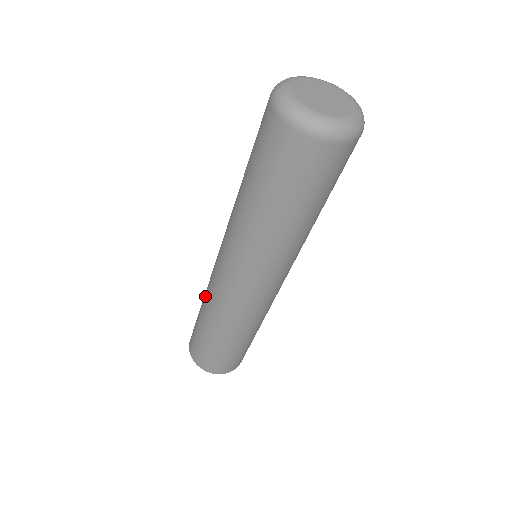
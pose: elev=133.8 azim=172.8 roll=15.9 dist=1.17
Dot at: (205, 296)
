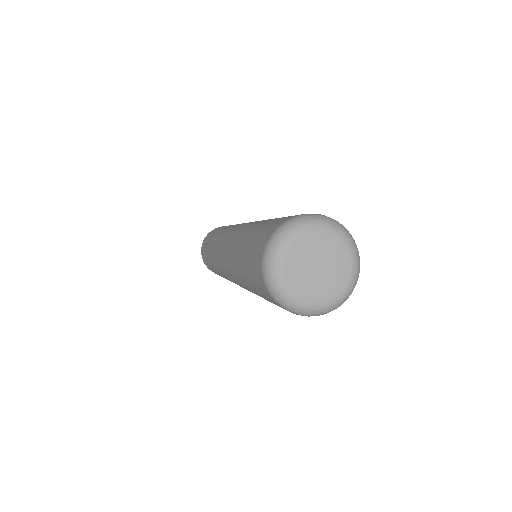
Dot at: (212, 261)
